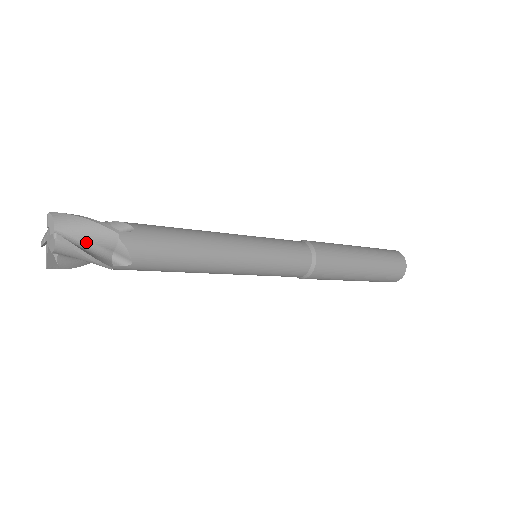
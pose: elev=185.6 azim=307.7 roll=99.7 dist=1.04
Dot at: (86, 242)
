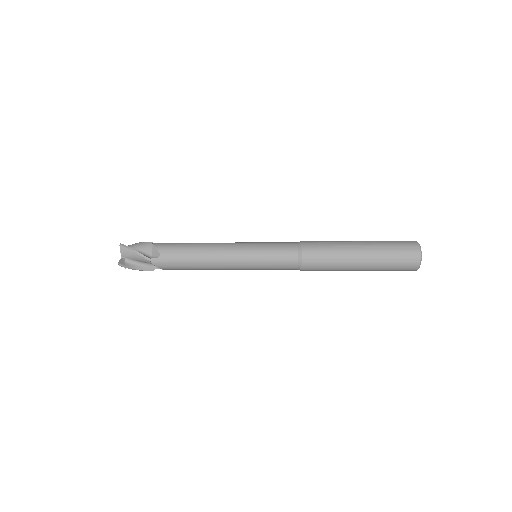
Dot at: (138, 250)
